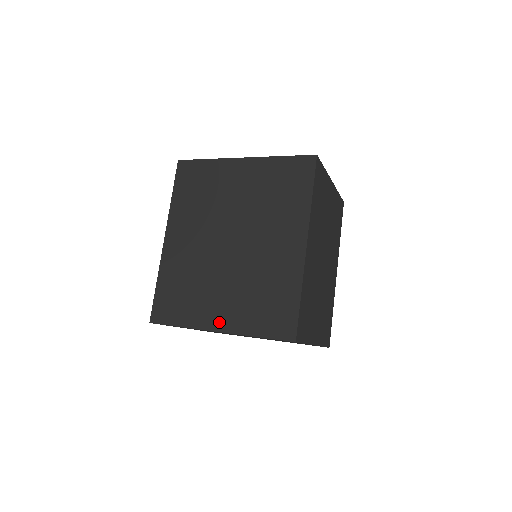
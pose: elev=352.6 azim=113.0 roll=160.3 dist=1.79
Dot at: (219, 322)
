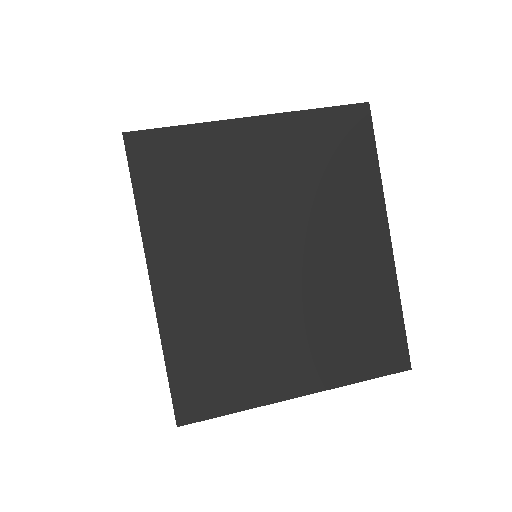
Dot at: (298, 383)
